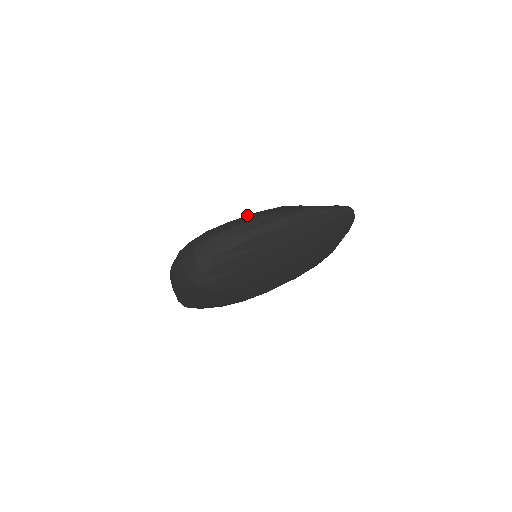
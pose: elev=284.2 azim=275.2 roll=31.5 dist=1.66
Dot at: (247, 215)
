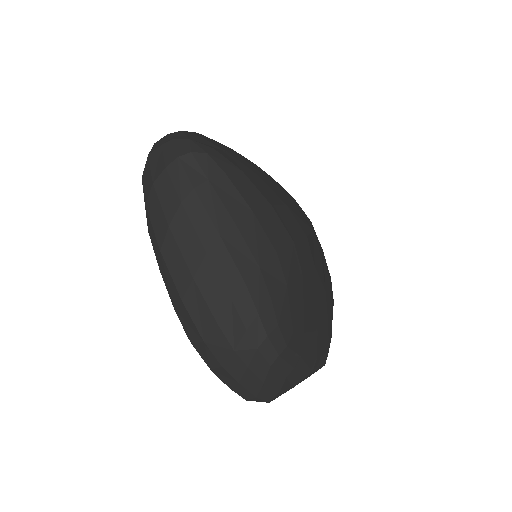
Dot at: occluded
